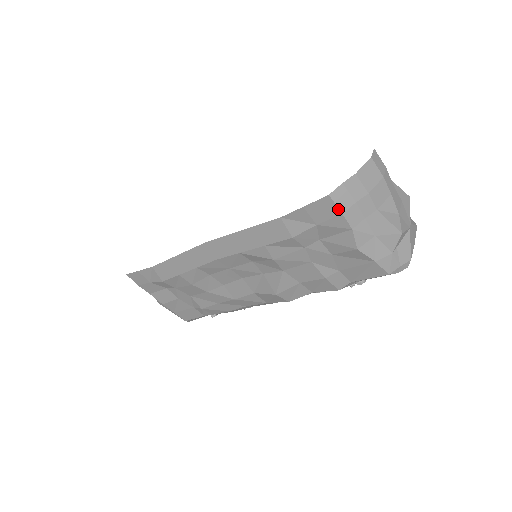
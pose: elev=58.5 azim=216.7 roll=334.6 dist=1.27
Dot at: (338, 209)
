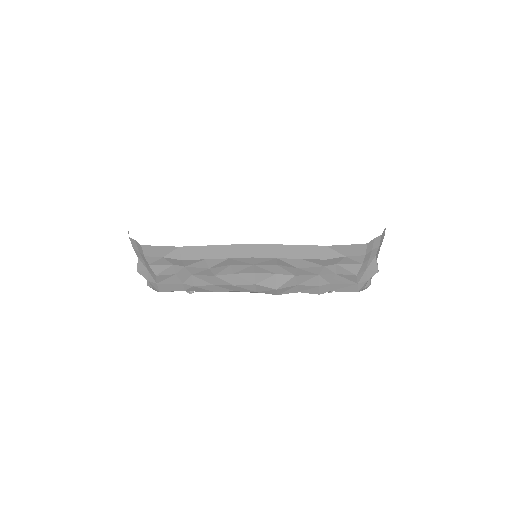
Dot at: (365, 252)
